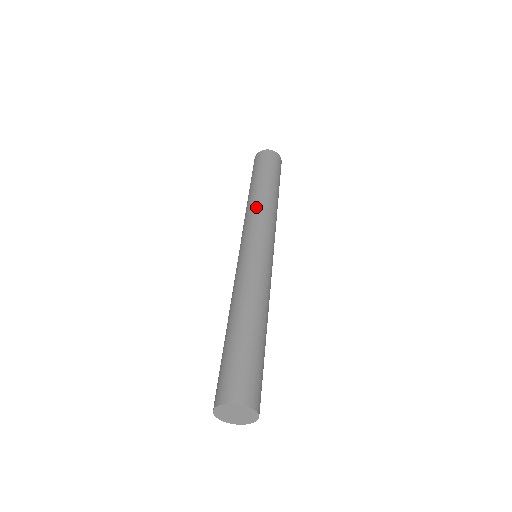
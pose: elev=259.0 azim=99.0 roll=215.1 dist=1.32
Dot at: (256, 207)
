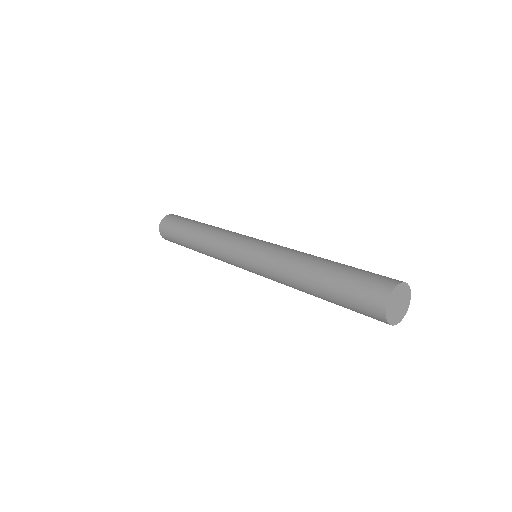
Dot at: (214, 235)
